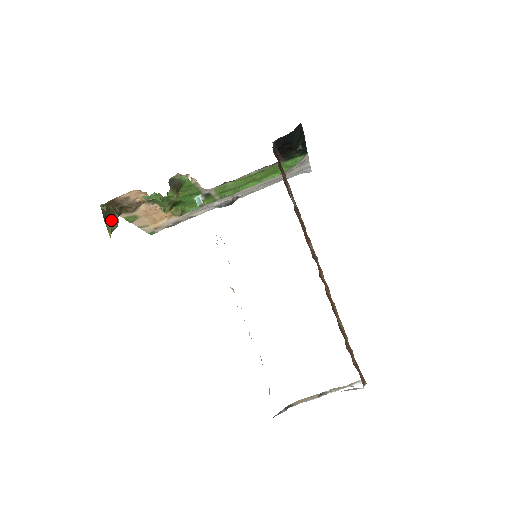
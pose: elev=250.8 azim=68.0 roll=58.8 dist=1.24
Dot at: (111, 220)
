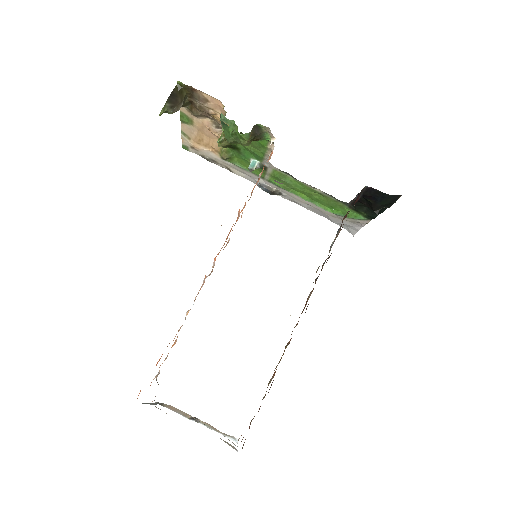
Dot at: (174, 102)
